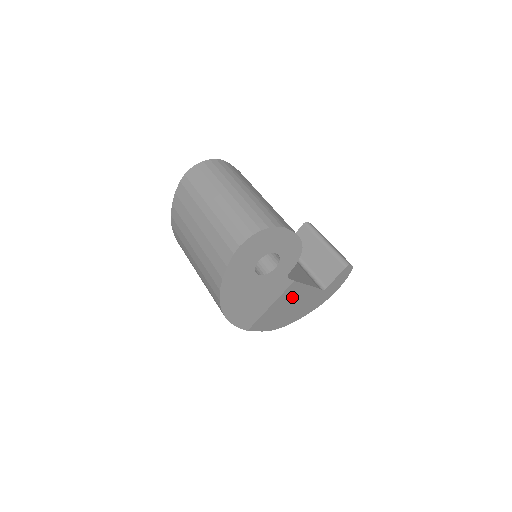
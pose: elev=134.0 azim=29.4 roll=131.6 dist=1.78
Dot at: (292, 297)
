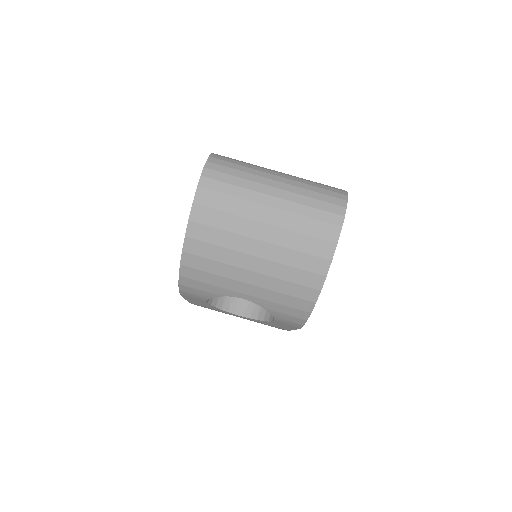
Dot at: occluded
